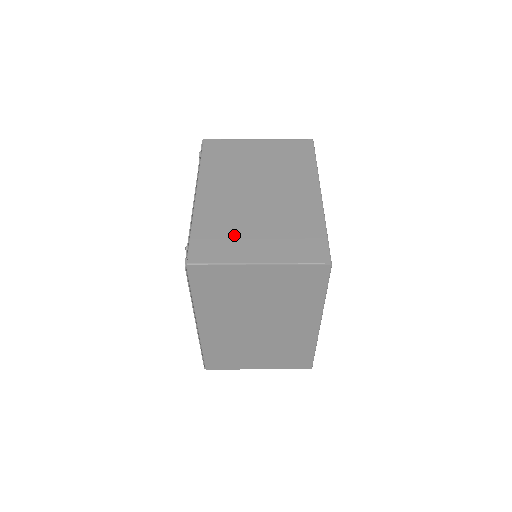
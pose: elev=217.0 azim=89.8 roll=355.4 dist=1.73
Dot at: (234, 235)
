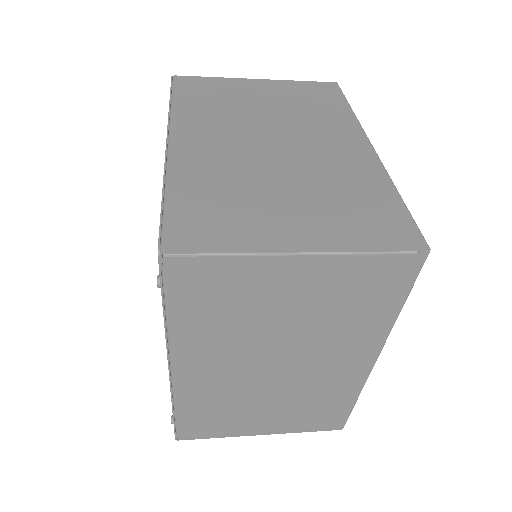
Dot at: (234, 414)
